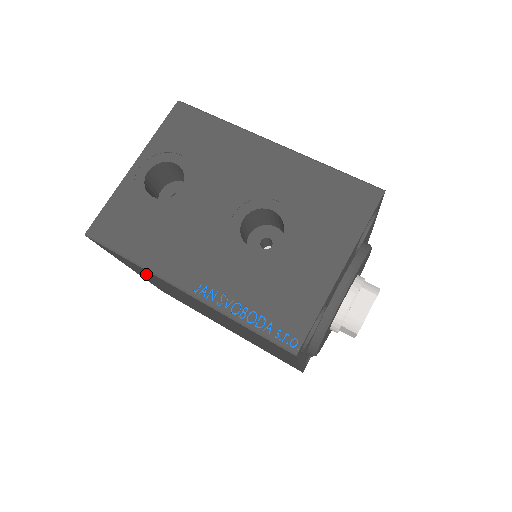
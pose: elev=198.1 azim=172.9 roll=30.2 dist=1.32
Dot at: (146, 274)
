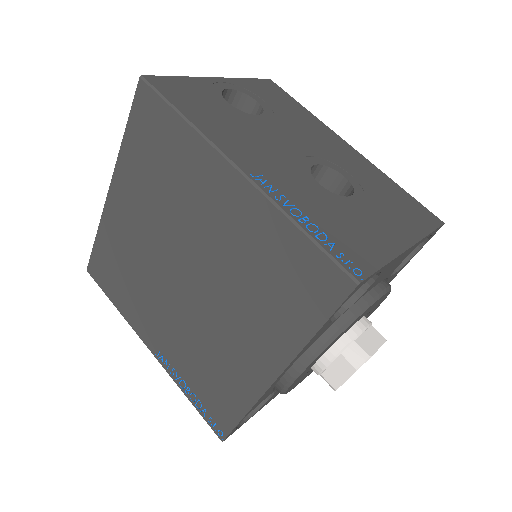
Dot at: (159, 172)
